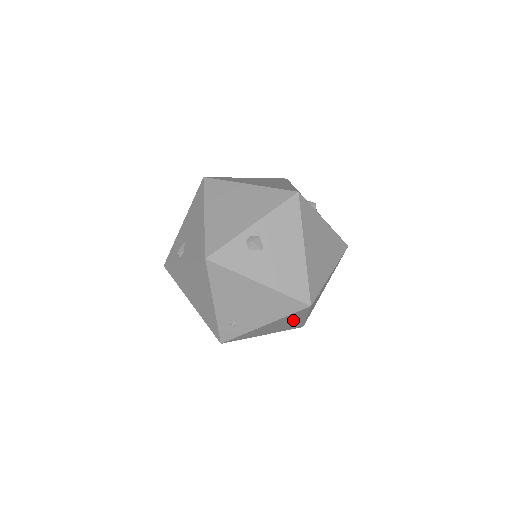
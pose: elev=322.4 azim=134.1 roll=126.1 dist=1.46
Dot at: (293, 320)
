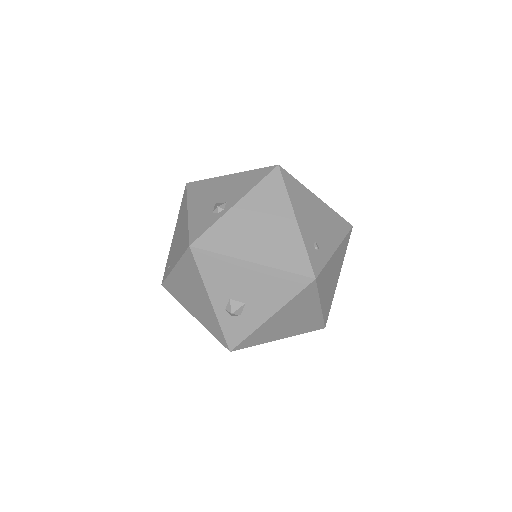
Dot at: (337, 270)
